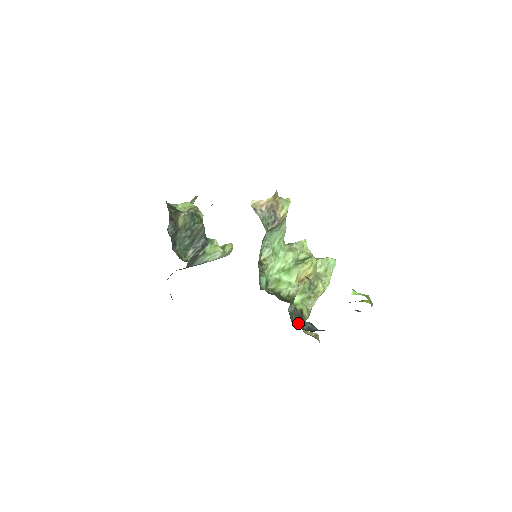
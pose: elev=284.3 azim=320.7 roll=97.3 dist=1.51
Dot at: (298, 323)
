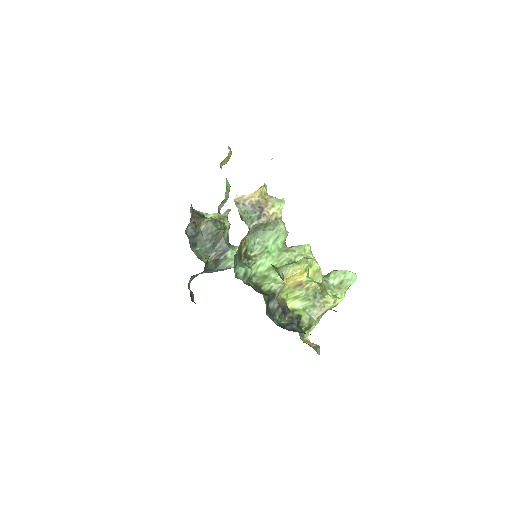
Dot at: (283, 323)
